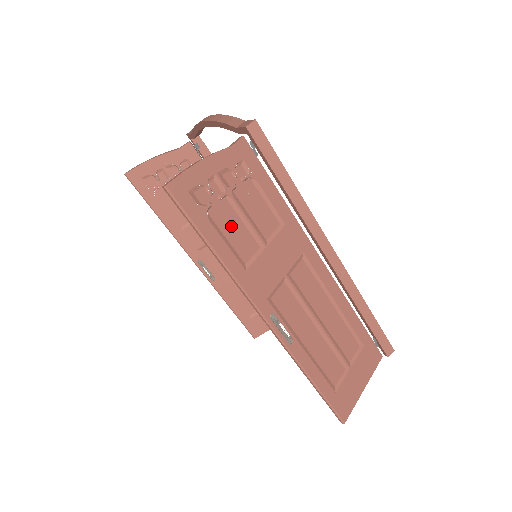
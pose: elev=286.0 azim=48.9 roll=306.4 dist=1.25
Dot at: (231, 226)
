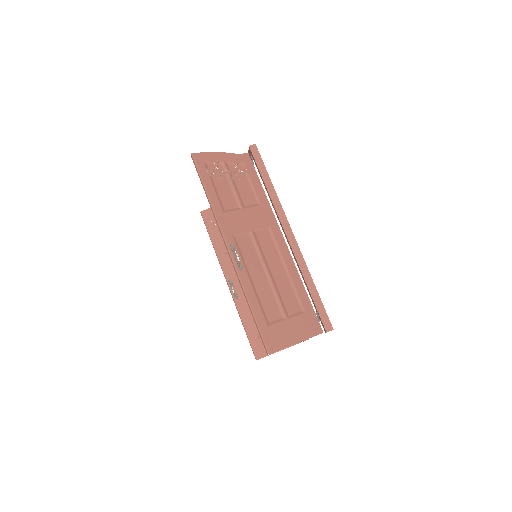
Dot at: (223, 188)
